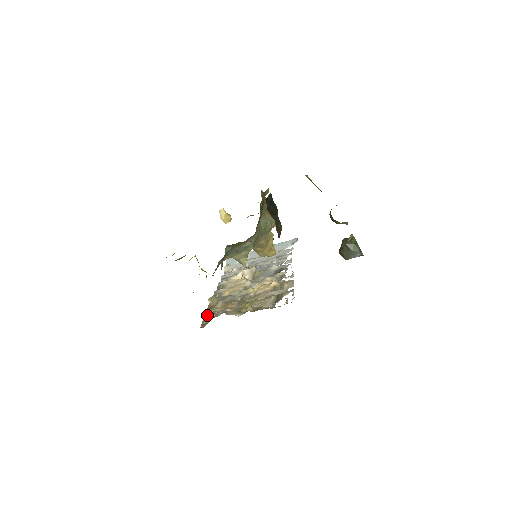
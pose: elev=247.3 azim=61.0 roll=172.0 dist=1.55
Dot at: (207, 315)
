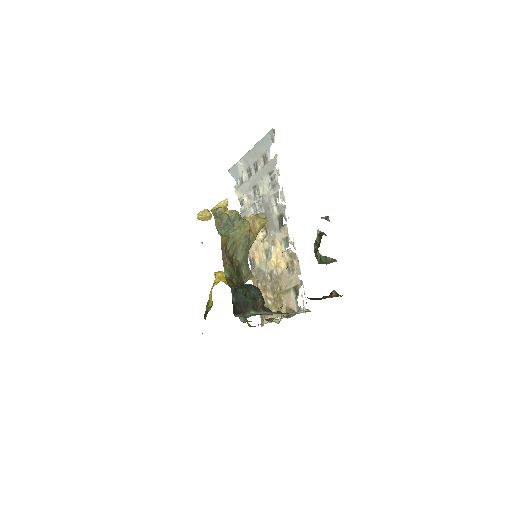
Dot at: occluded
